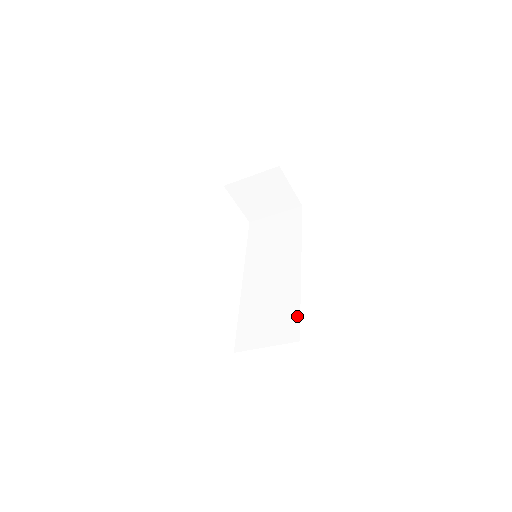
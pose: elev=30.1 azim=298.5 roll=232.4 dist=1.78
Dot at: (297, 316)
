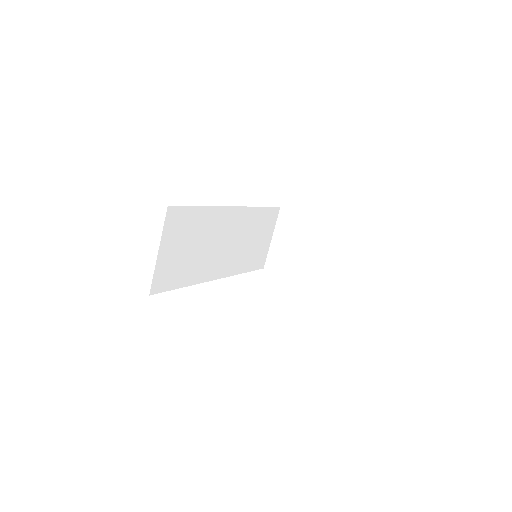
Dot at: occluded
